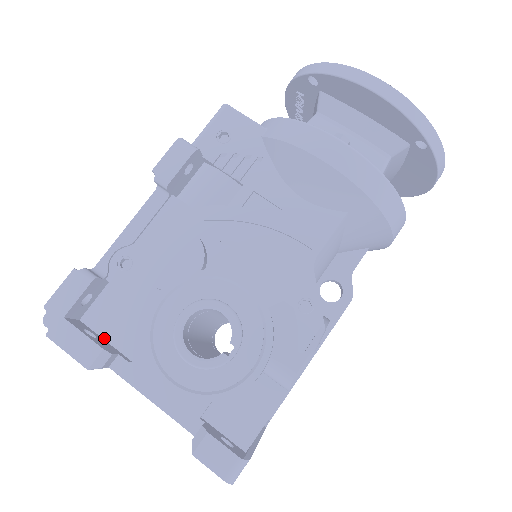
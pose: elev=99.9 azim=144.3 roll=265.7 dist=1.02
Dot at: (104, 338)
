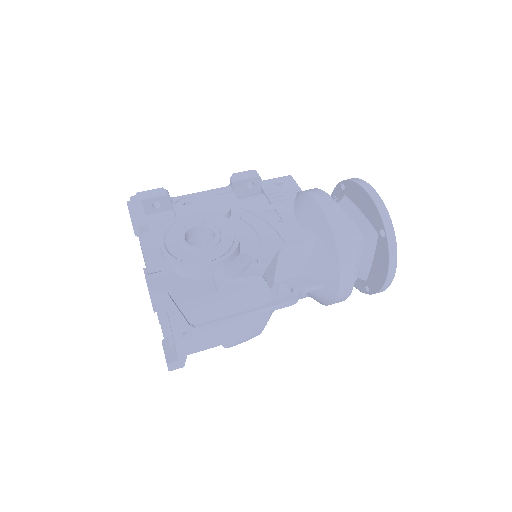
Dot at: (149, 227)
